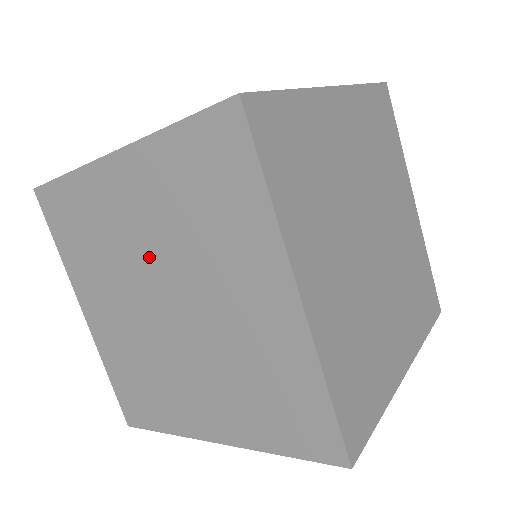
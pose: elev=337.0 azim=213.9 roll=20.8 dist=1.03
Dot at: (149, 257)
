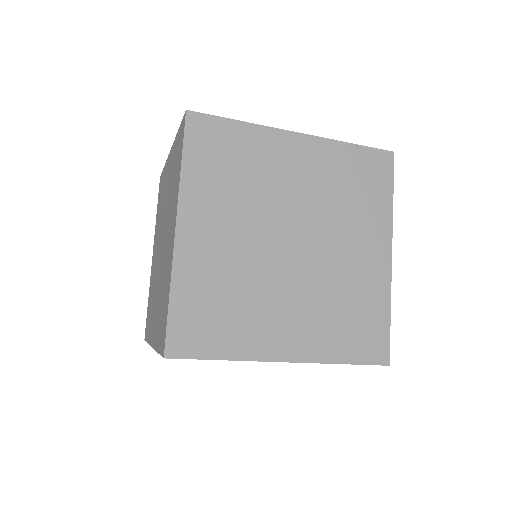
Dot at: (164, 213)
